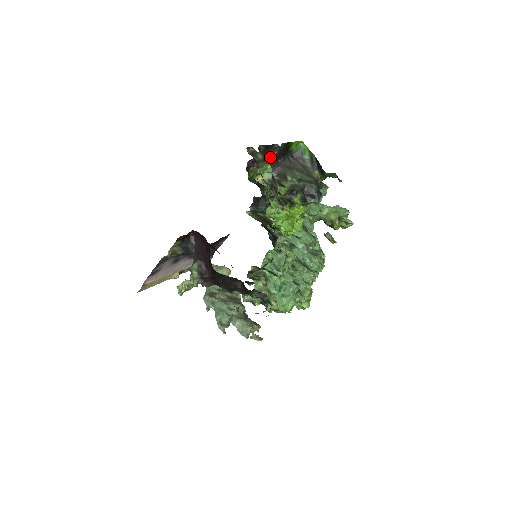
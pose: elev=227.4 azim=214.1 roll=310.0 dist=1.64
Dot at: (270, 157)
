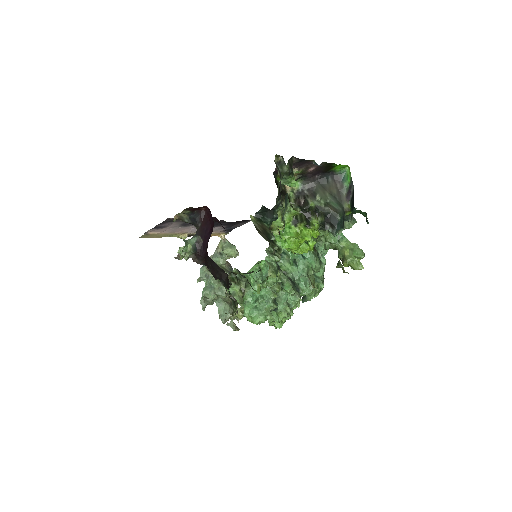
Dot at: (306, 170)
